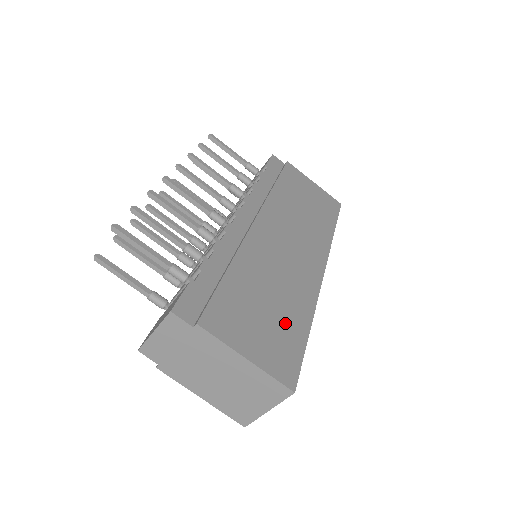
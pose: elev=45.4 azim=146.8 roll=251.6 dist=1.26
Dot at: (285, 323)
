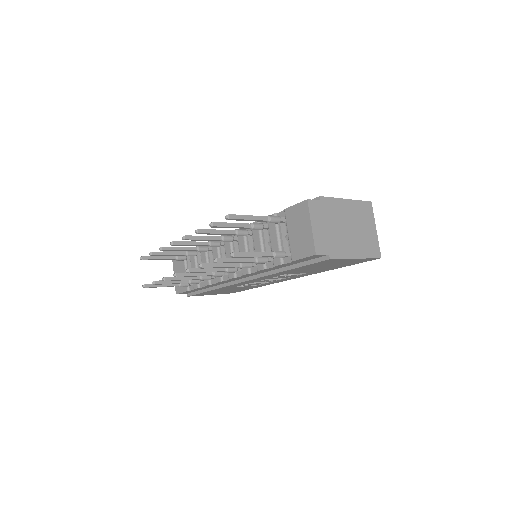
Dot at: occluded
